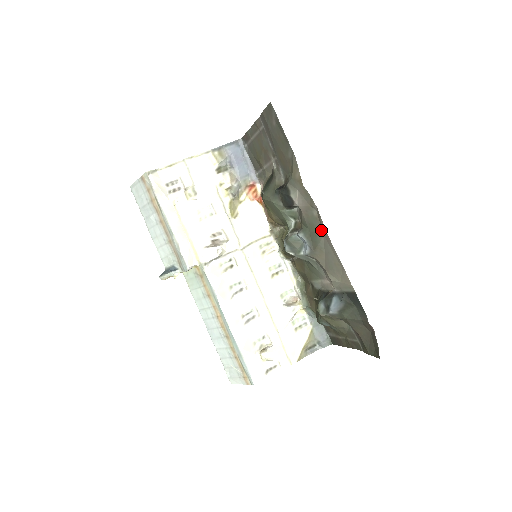
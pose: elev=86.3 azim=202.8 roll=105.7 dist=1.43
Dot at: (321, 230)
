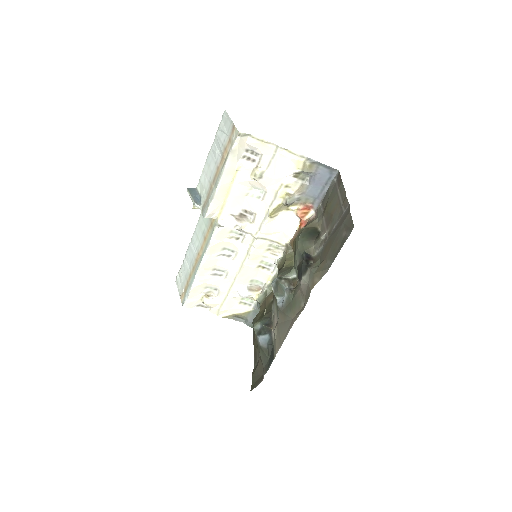
Dot at: (295, 315)
